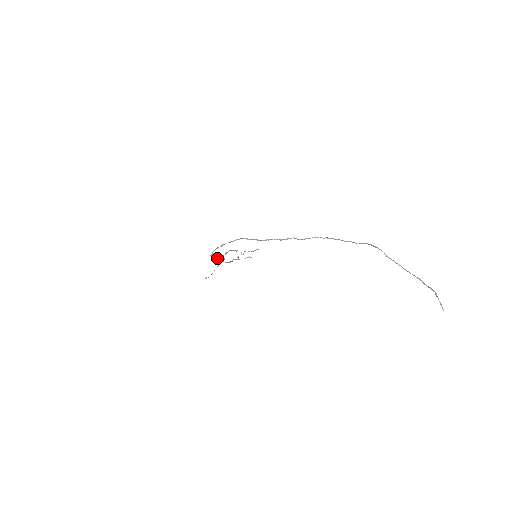
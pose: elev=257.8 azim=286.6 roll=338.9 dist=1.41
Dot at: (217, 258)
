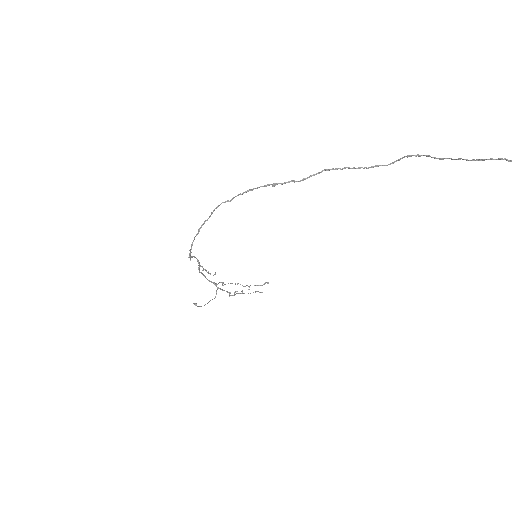
Dot at: occluded
